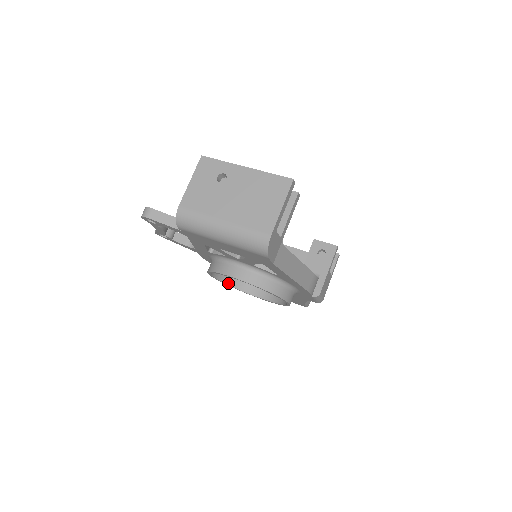
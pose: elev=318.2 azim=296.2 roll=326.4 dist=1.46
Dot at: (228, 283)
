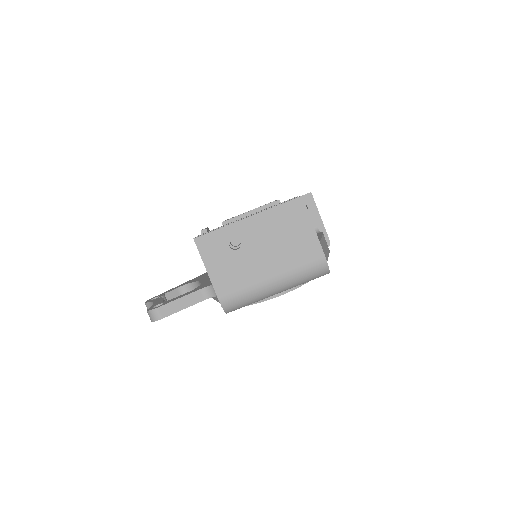
Dot at: occluded
